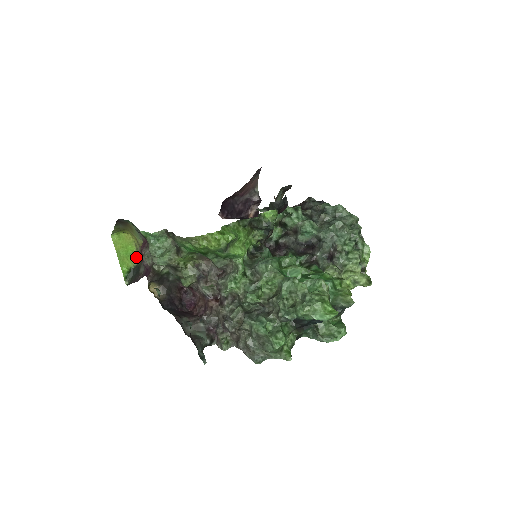
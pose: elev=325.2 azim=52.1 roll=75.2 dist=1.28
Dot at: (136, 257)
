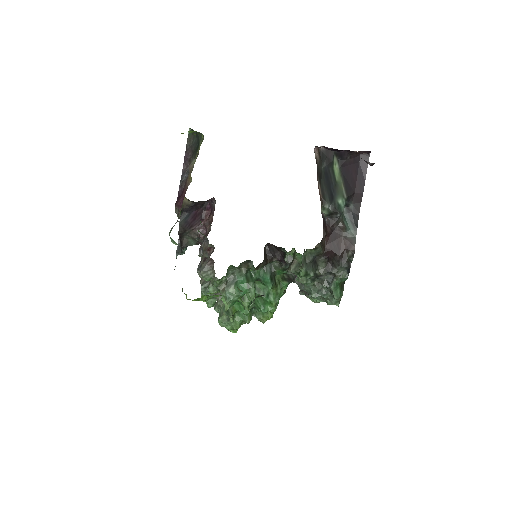
Dot at: occluded
